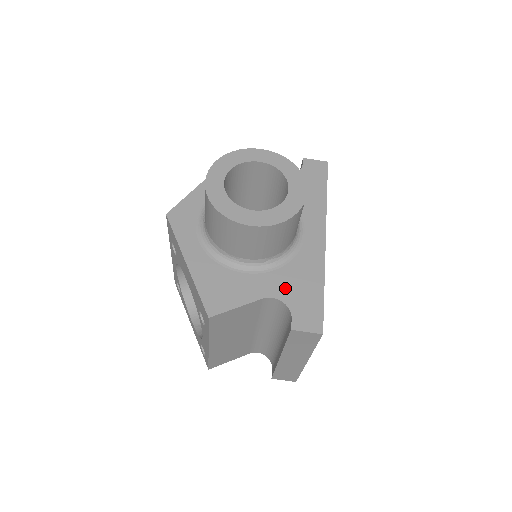
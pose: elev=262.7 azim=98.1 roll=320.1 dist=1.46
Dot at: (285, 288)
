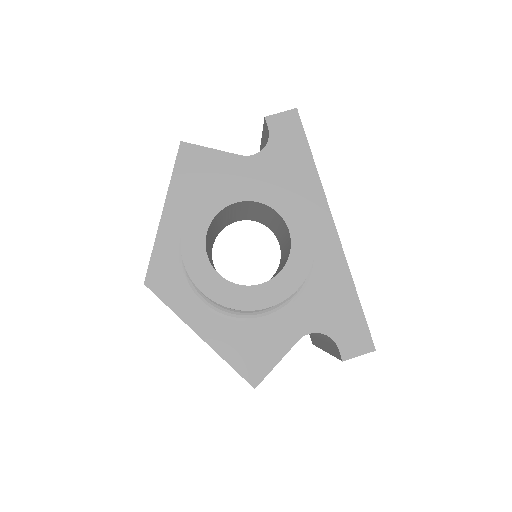
Dot at: (317, 316)
